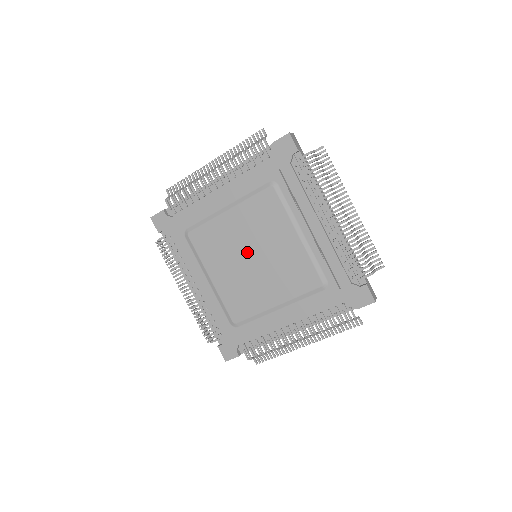
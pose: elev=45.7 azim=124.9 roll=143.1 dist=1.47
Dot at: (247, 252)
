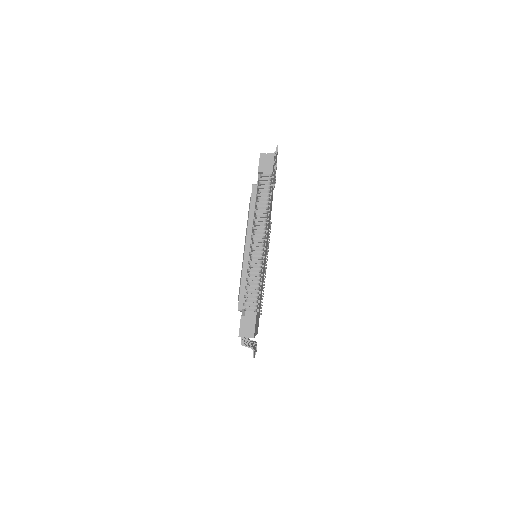
Dot at: occluded
